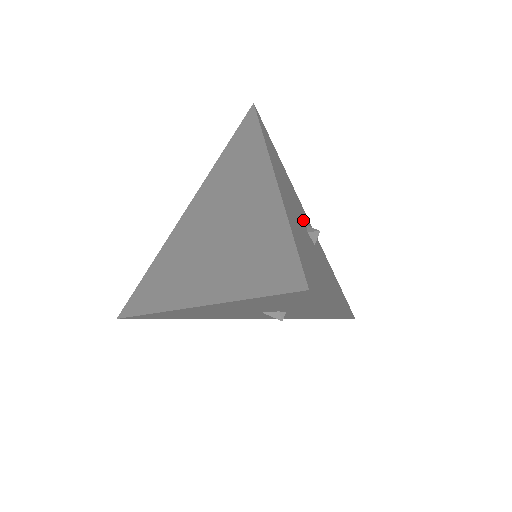
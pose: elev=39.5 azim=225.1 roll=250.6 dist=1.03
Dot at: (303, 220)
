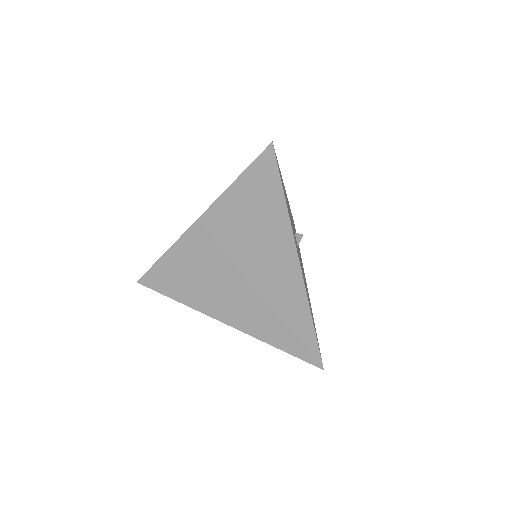
Dot at: (295, 234)
